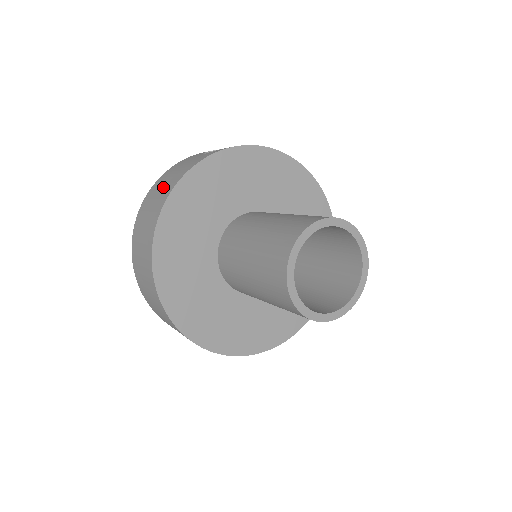
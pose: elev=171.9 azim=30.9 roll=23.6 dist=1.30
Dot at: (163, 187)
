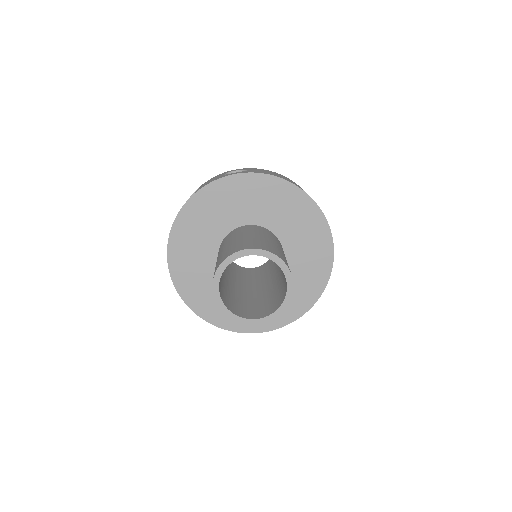
Dot at: occluded
